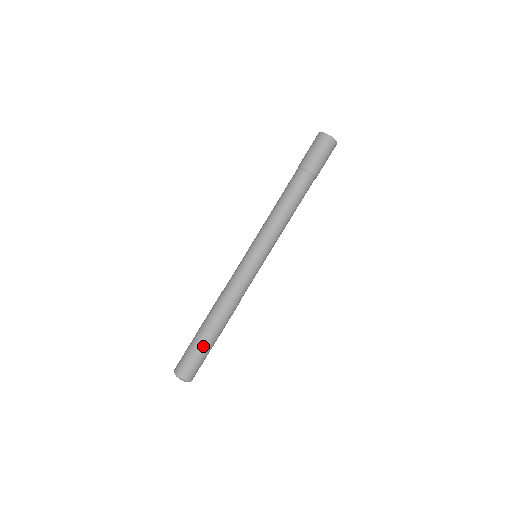
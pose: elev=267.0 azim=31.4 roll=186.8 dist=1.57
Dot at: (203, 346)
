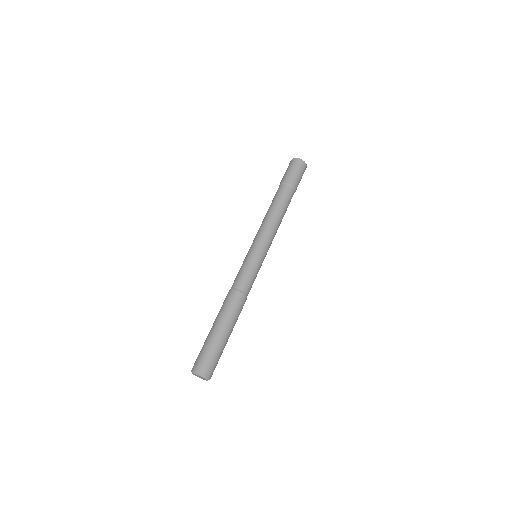
Dot at: (215, 336)
